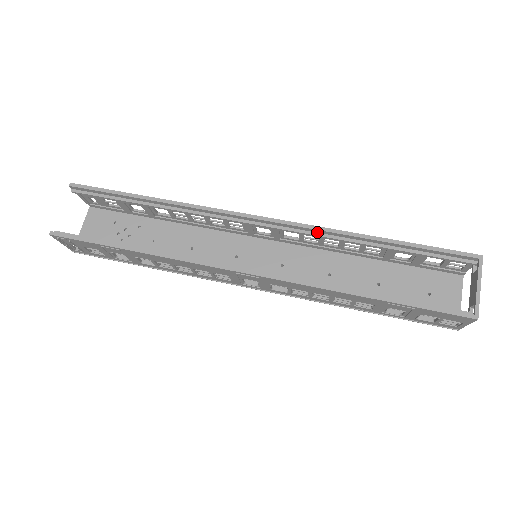
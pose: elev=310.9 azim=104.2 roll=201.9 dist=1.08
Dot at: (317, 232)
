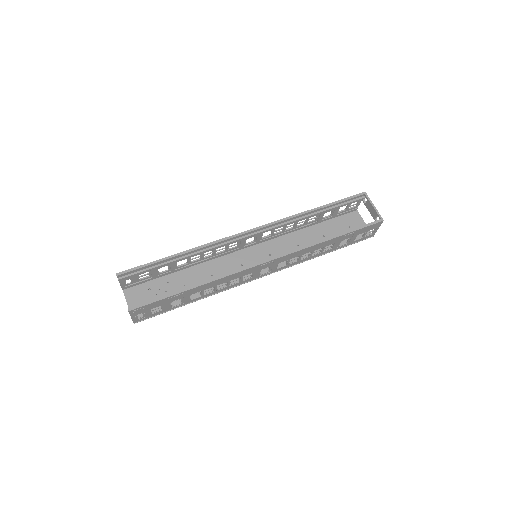
Dot at: (284, 222)
